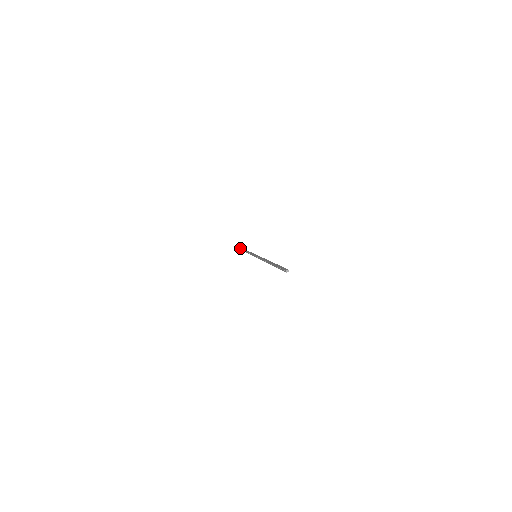
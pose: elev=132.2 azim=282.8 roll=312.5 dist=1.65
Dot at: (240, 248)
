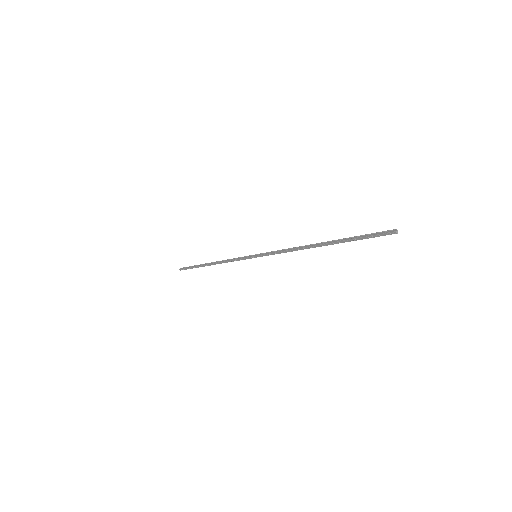
Dot at: (189, 268)
